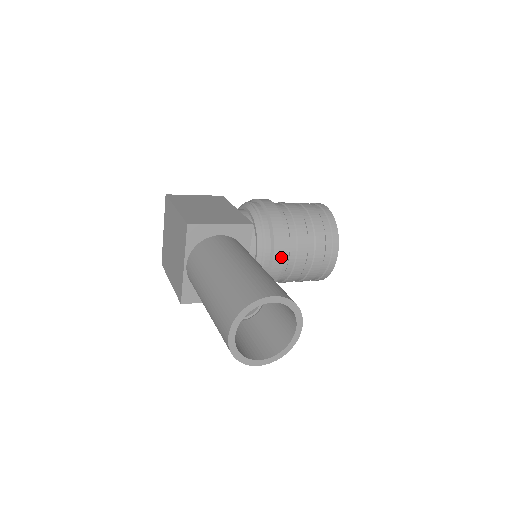
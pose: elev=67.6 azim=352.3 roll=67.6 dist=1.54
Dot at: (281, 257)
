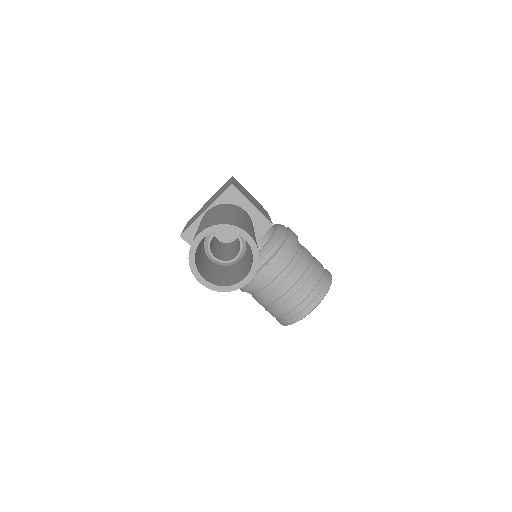
Dot at: (272, 269)
